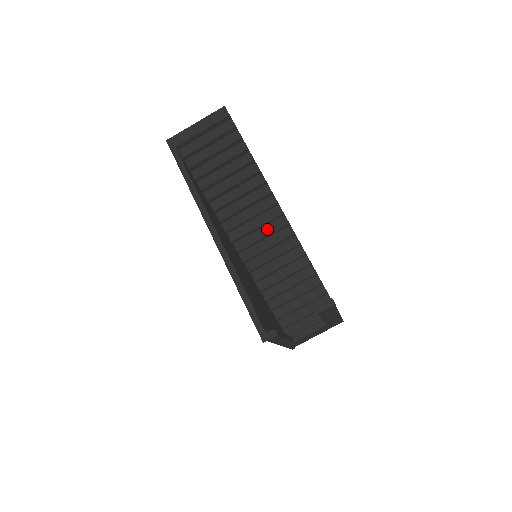
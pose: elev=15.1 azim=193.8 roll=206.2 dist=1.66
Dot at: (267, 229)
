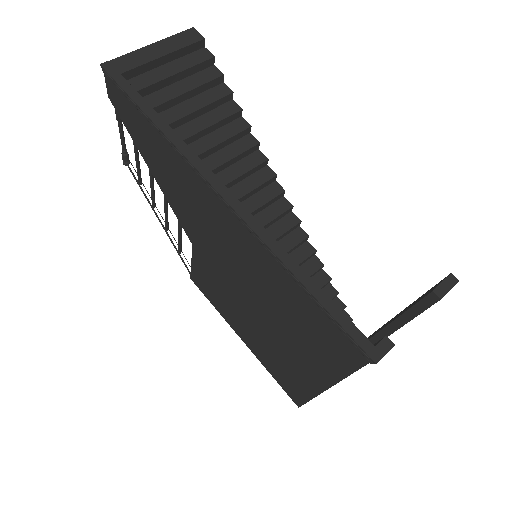
Dot at: (263, 216)
